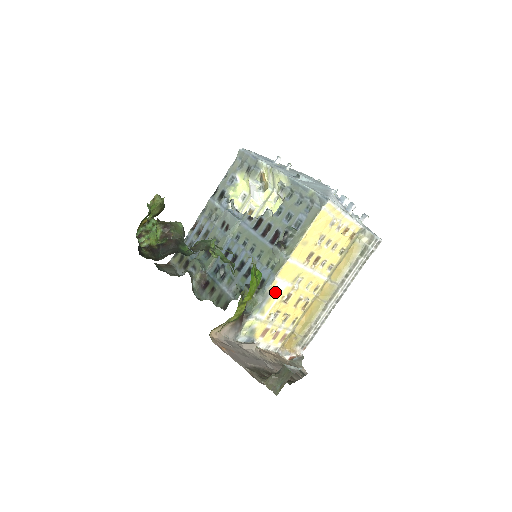
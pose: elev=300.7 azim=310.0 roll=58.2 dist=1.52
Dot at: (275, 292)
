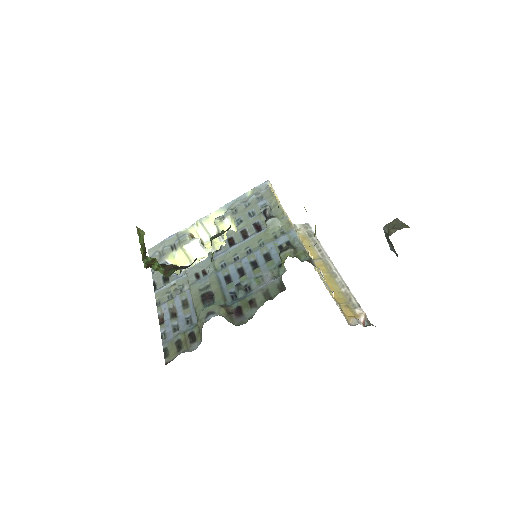
Dot at: occluded
